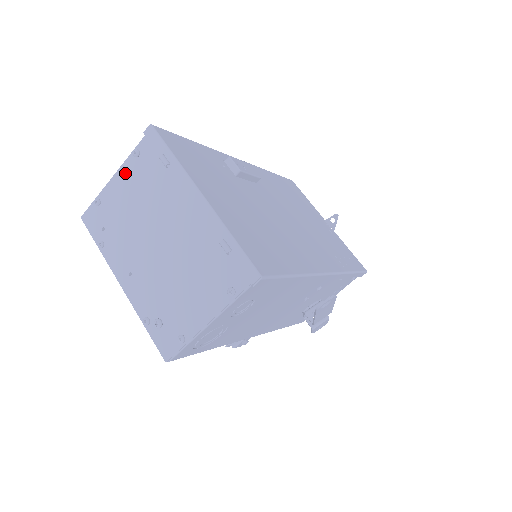
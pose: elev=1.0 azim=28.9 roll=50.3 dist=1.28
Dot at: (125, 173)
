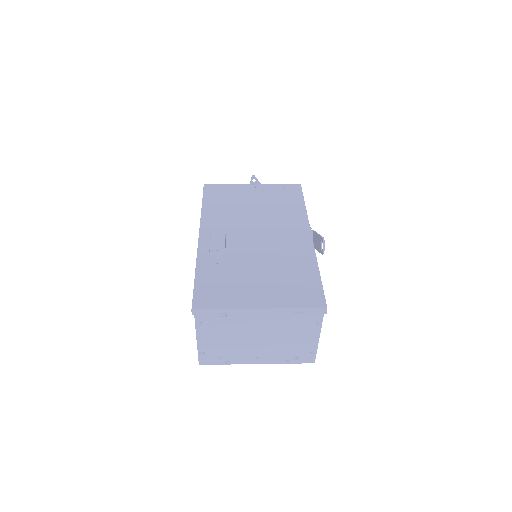
Dot at: (203, 334)
